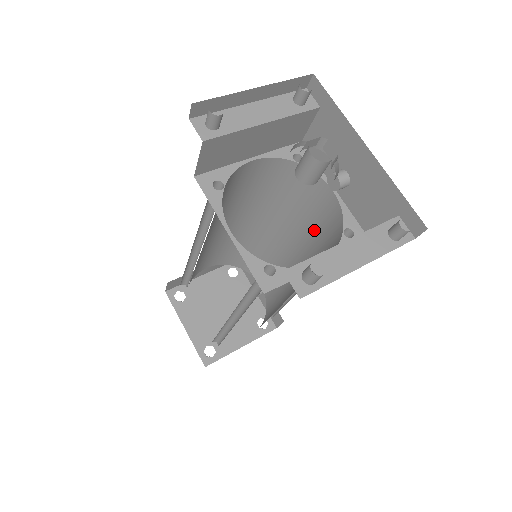
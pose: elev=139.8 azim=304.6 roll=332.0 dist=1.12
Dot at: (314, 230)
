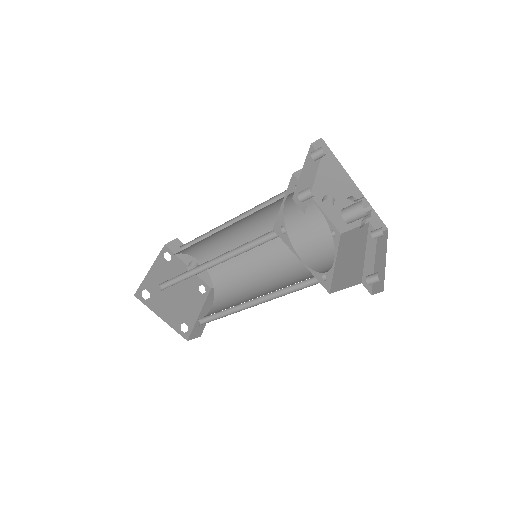
Dot at: (289, 228)
